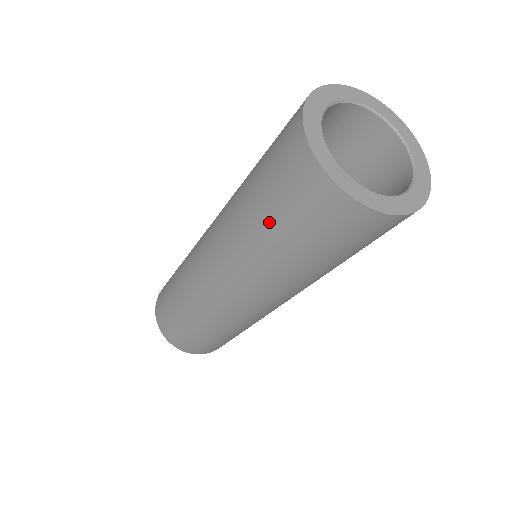
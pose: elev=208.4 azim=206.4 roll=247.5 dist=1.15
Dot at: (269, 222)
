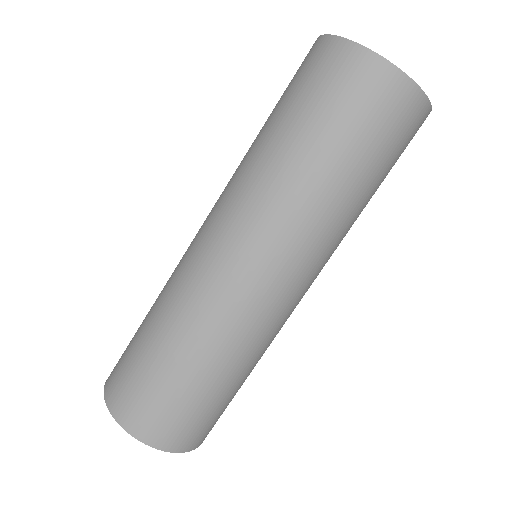
Dot at: occluded
